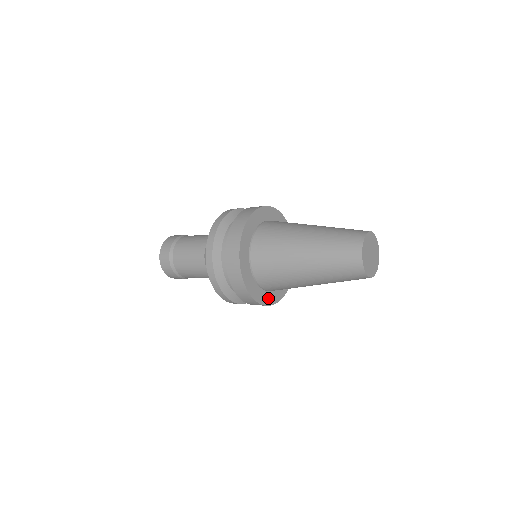
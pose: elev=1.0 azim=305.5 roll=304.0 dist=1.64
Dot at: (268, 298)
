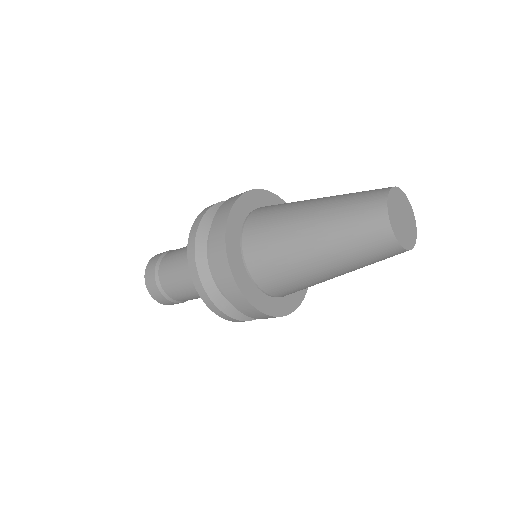
Dot at: (246, 285)
